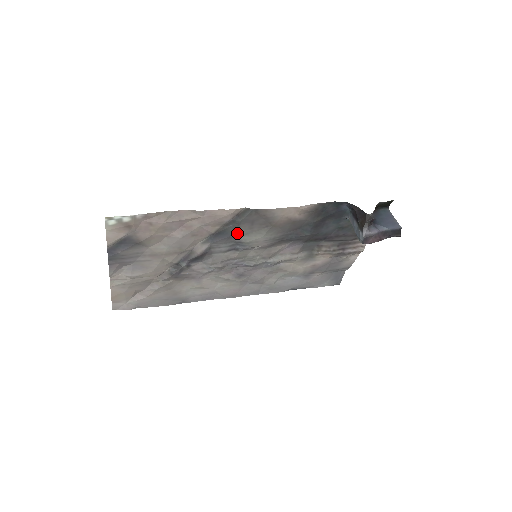
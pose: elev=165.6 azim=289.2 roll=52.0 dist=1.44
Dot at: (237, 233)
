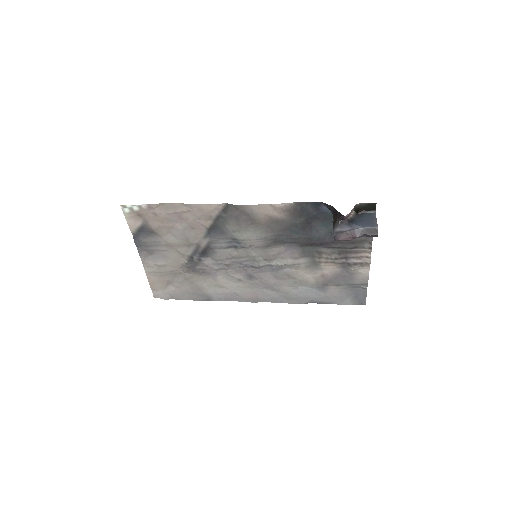
Dot at: (228, 229)
